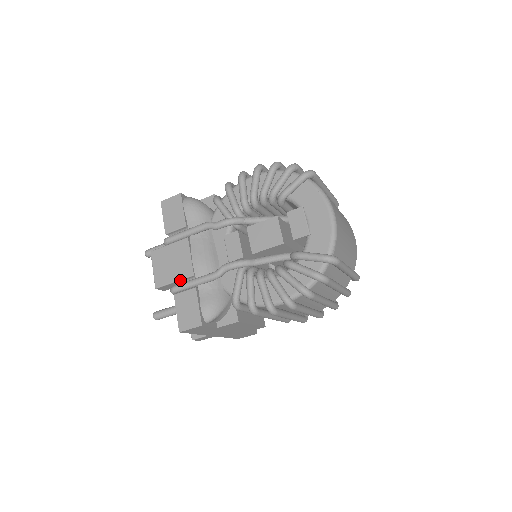
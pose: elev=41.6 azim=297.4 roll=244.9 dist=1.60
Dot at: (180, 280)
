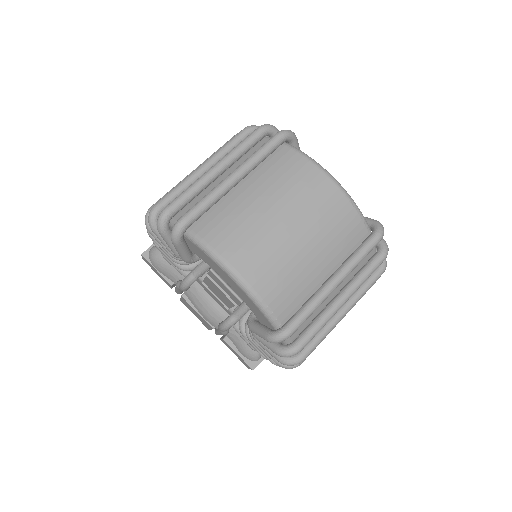
Dot at: occluded
